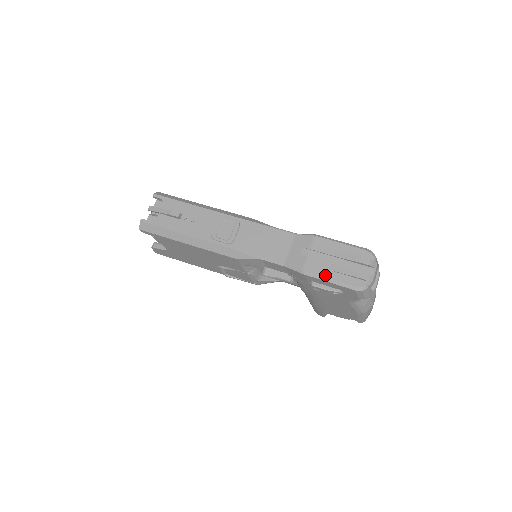
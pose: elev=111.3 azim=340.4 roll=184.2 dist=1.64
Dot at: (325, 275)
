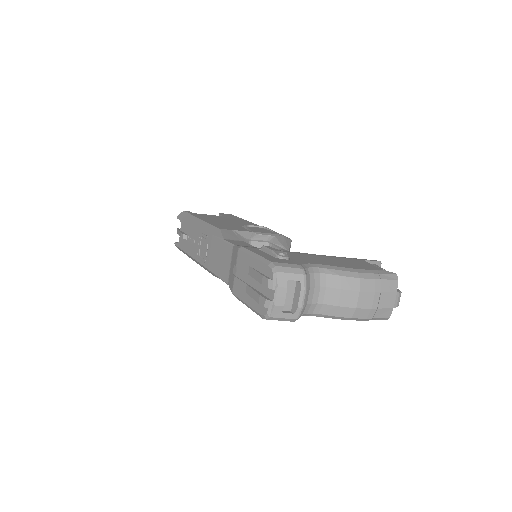
Dot at: (243, 299)
